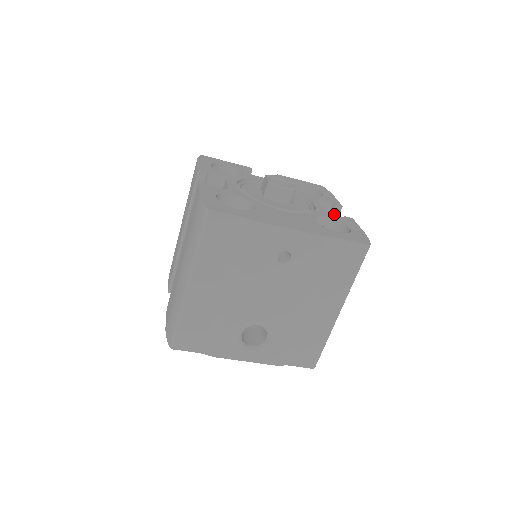
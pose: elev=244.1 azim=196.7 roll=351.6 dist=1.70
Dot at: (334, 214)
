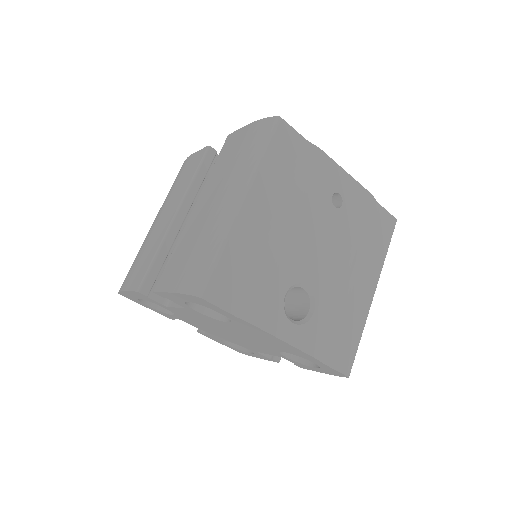
Dot at: occluded
